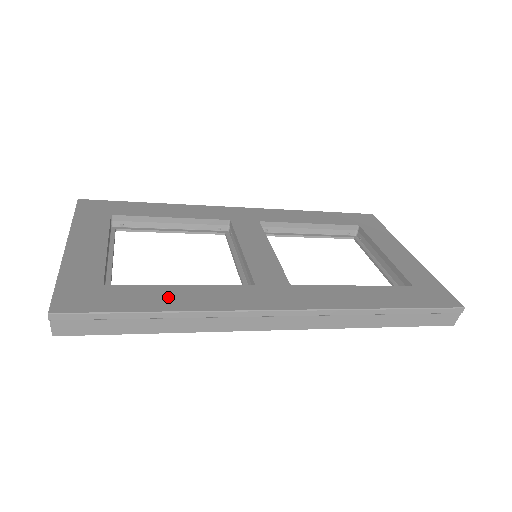
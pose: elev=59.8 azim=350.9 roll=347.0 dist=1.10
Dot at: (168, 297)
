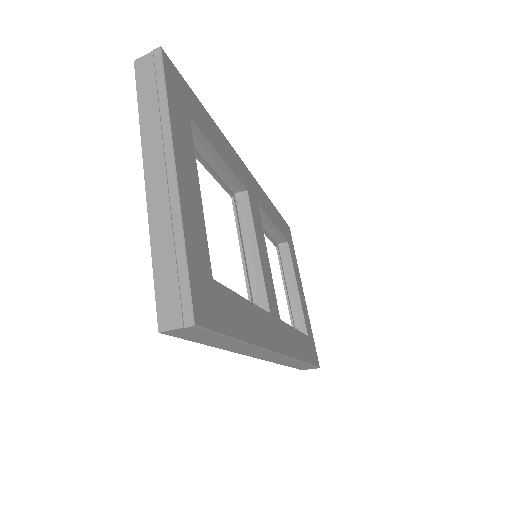
Dot at: (244, 318)
